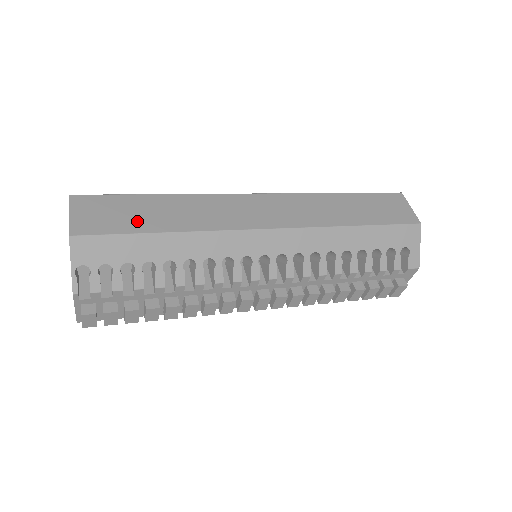
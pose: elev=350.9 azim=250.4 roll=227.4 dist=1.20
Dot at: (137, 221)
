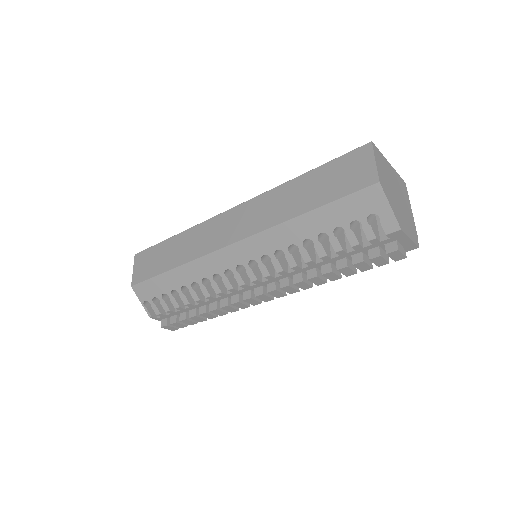
Dot at: (160, 265)
